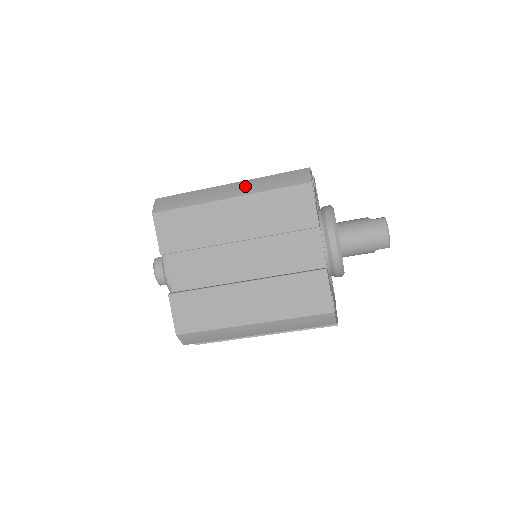
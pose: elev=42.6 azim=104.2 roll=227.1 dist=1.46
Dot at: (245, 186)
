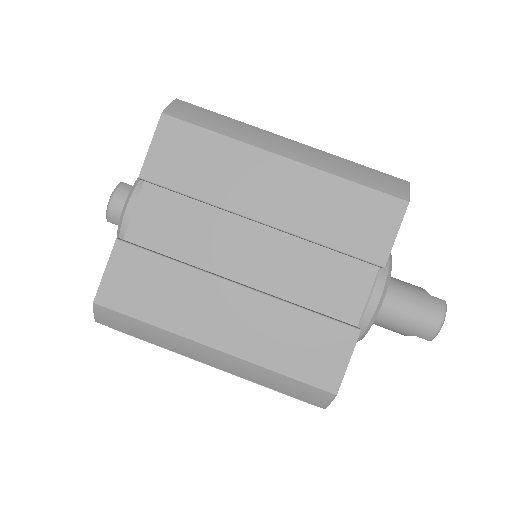
Dot at: (313, 154)
